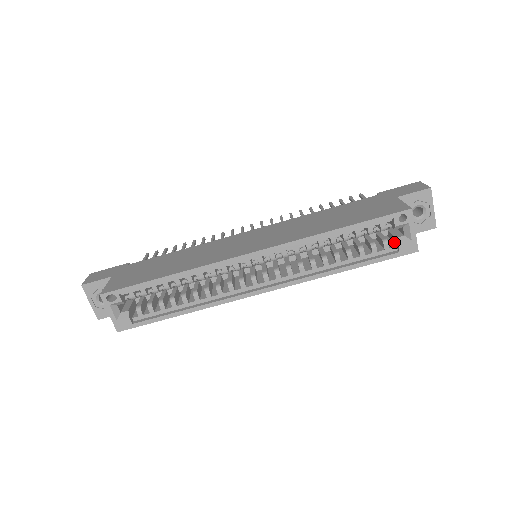
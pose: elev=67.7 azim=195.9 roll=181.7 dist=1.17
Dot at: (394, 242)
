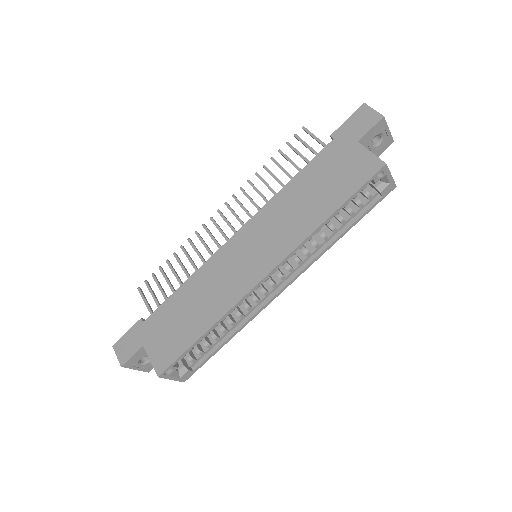
Dot at: (373, 187)
